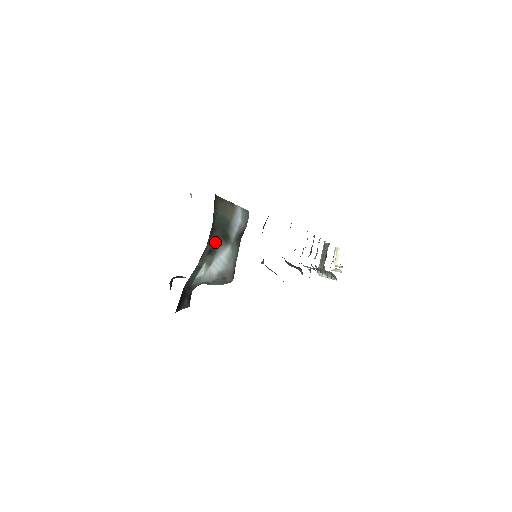
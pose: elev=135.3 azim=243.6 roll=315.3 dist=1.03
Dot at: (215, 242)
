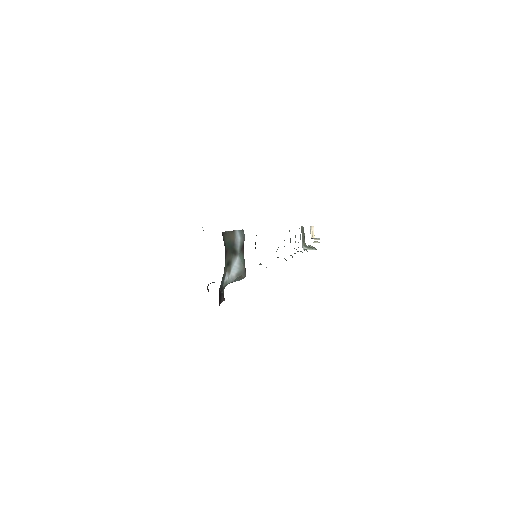
Dot at: (229, 258)
